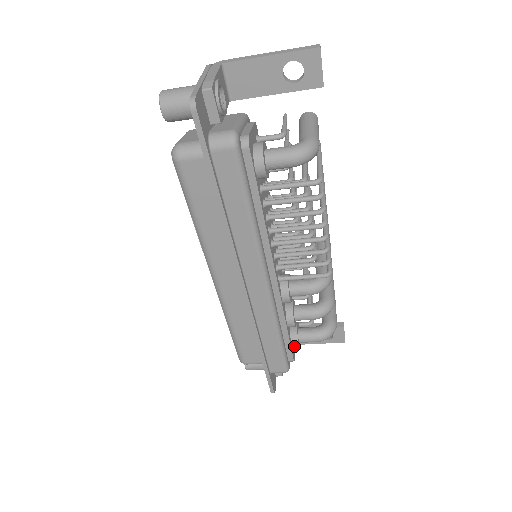
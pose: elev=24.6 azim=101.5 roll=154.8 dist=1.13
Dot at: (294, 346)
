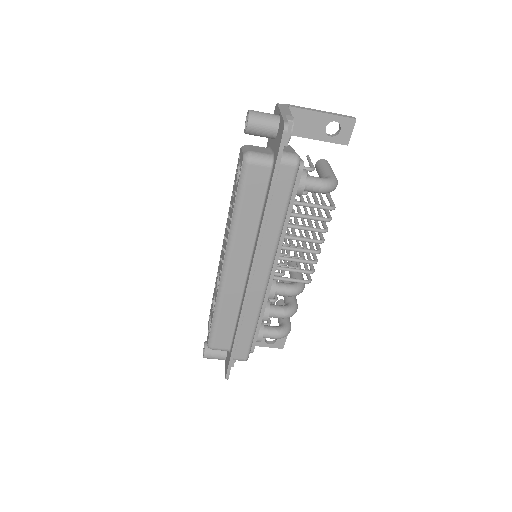
Dot at: (258, 339)
